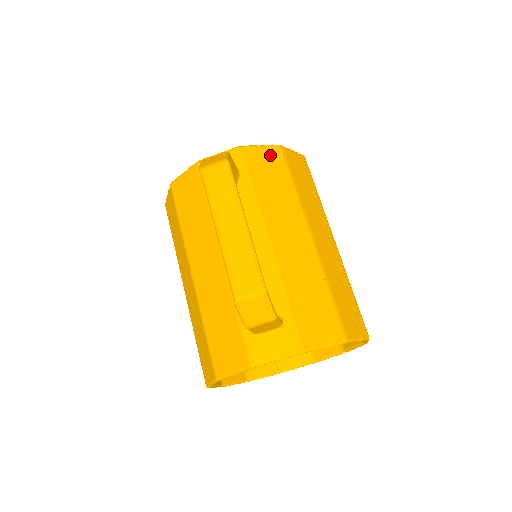
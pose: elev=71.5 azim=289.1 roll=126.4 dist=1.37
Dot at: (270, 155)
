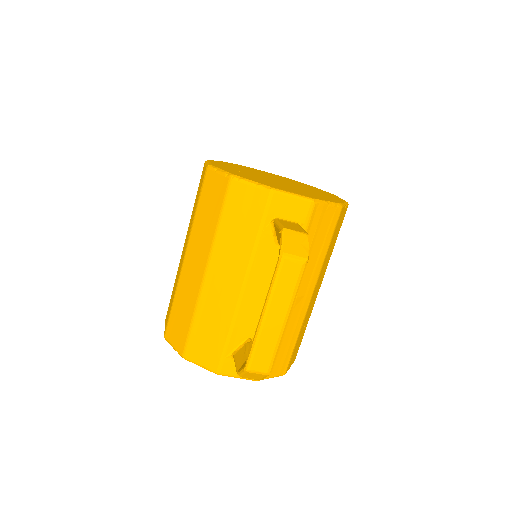
Dot at: (330, 216)
